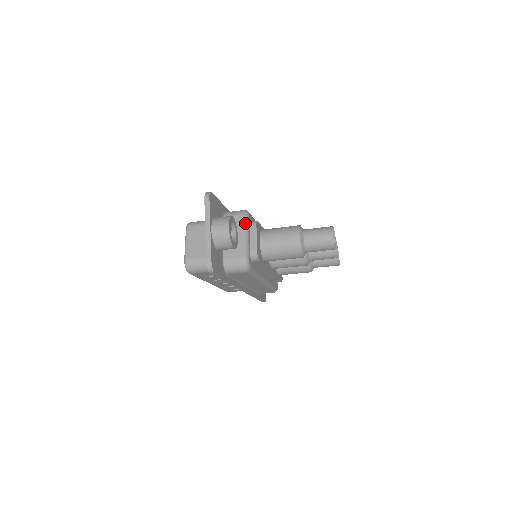
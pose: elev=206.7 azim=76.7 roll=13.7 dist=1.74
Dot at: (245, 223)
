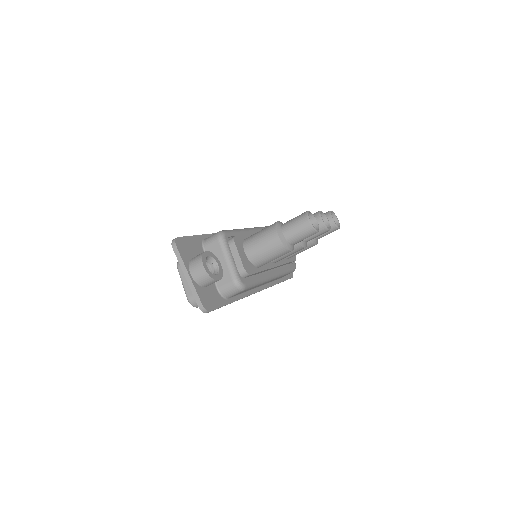
Dot at: (223, 246)
